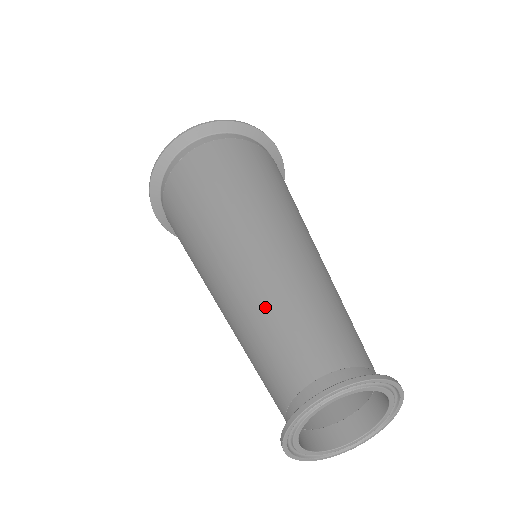
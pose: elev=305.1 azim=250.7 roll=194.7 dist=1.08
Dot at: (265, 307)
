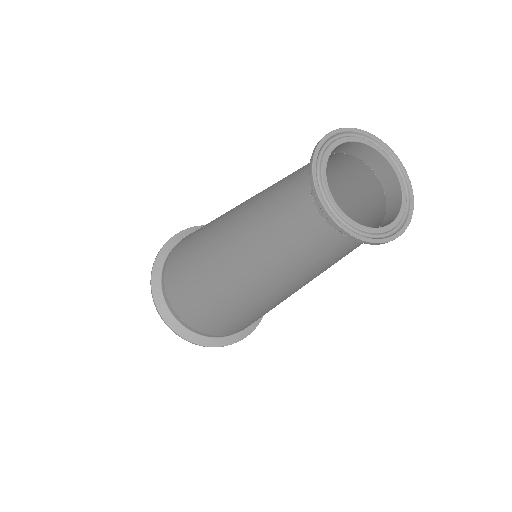
Dot at: (260, 204)
